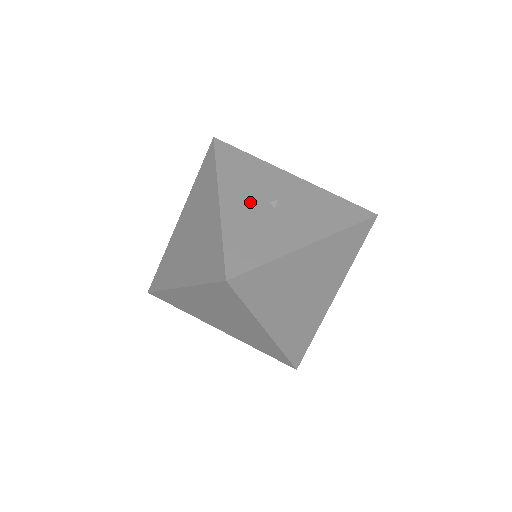
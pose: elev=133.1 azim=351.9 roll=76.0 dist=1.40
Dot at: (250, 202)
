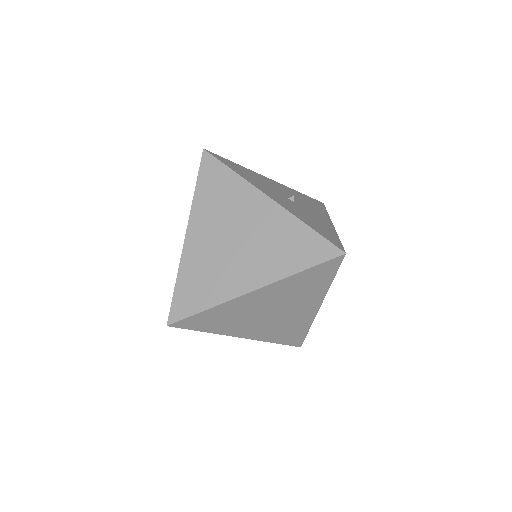
Dot at: (282, 199)
